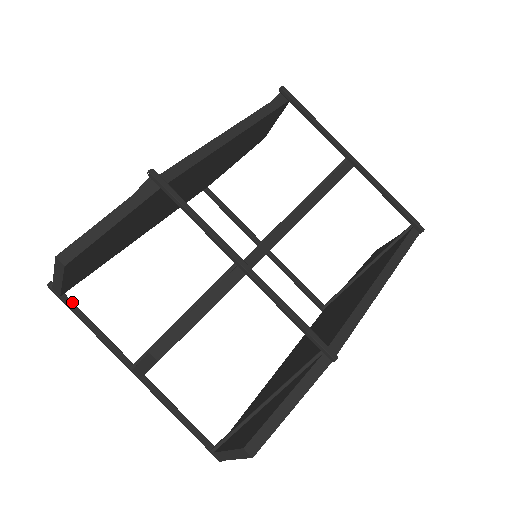
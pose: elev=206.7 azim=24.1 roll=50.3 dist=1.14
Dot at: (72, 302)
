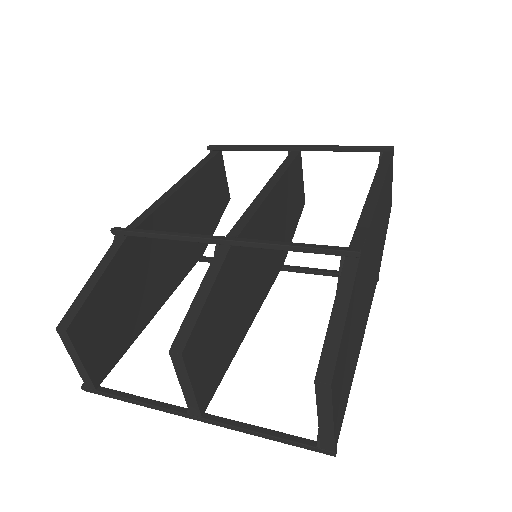
Dot at: (108, 389)
